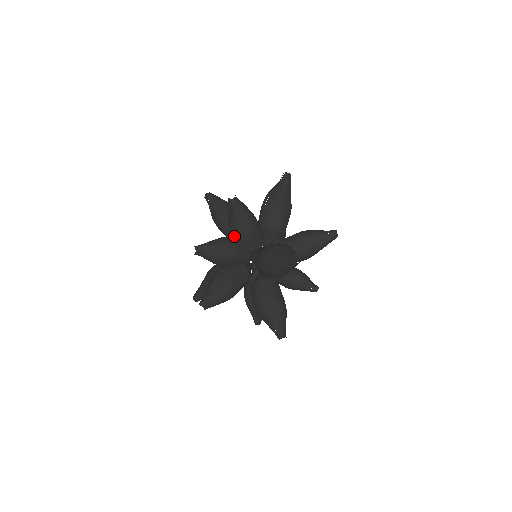
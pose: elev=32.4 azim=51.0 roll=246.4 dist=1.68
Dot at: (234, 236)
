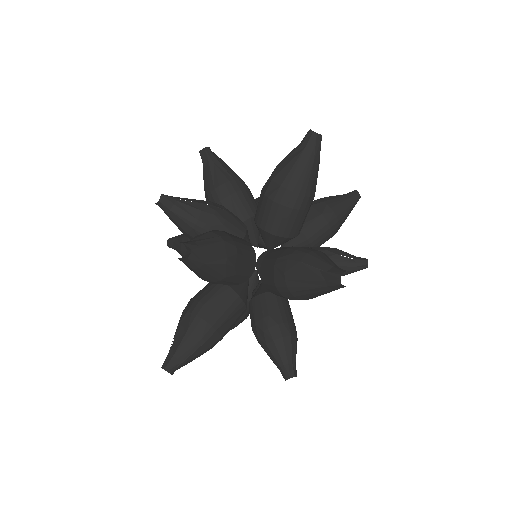
Dot at: (217, 196)
